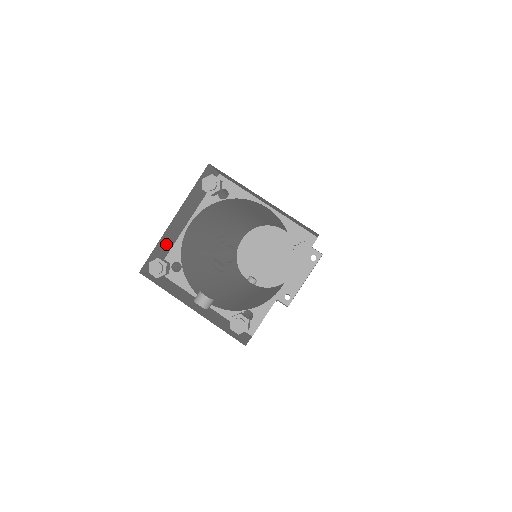
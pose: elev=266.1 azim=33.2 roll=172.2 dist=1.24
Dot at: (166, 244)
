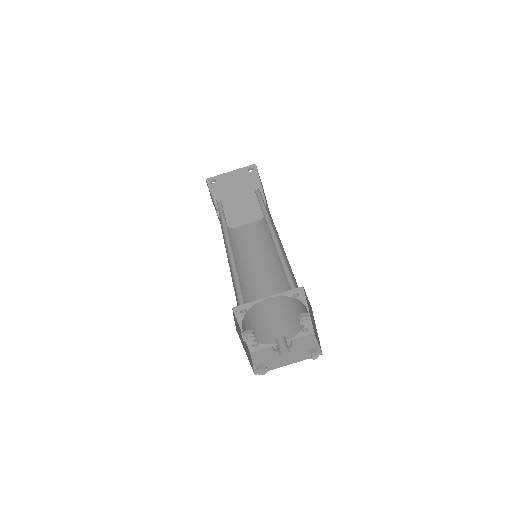
Dot at: occluded
